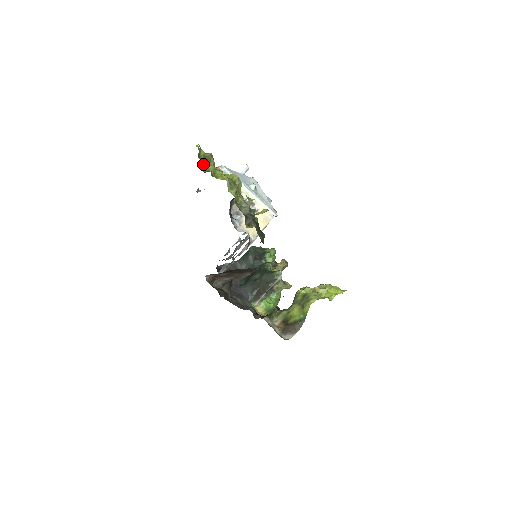
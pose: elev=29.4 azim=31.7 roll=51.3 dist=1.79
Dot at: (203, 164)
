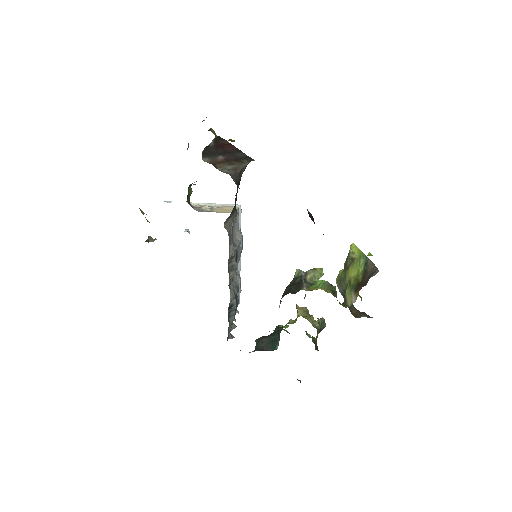
Dot at: occluded
